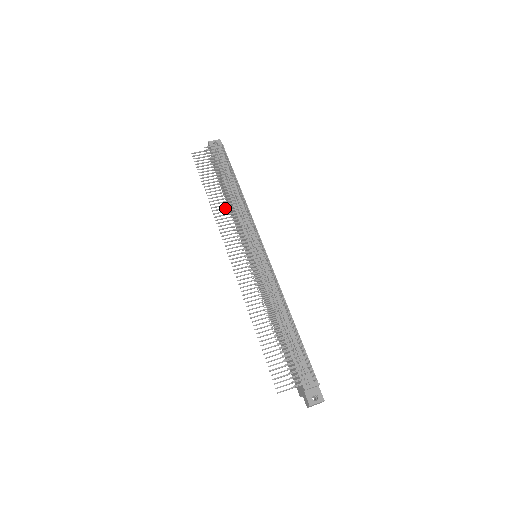
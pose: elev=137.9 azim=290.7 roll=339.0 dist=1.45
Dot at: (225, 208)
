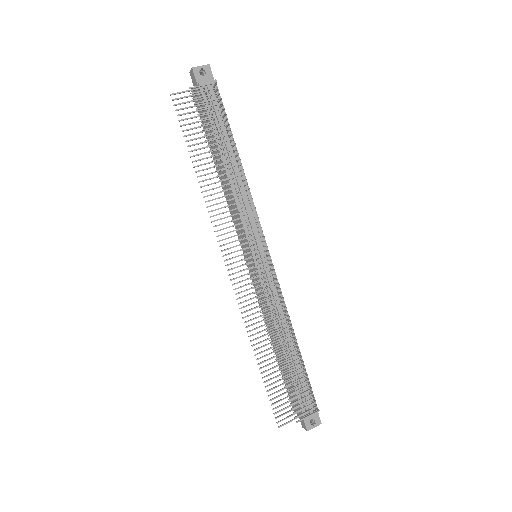
Dot at: (220, 192)
